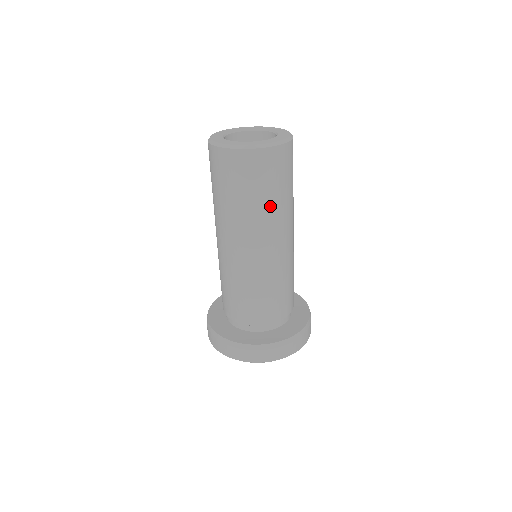
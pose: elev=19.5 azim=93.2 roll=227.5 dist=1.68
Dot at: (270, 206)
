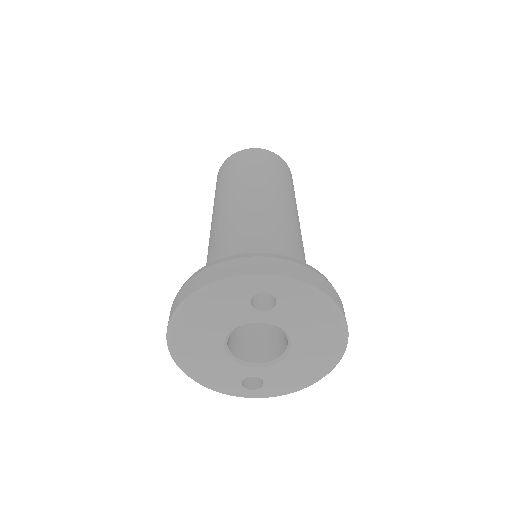
Dot at: (277, 179)
